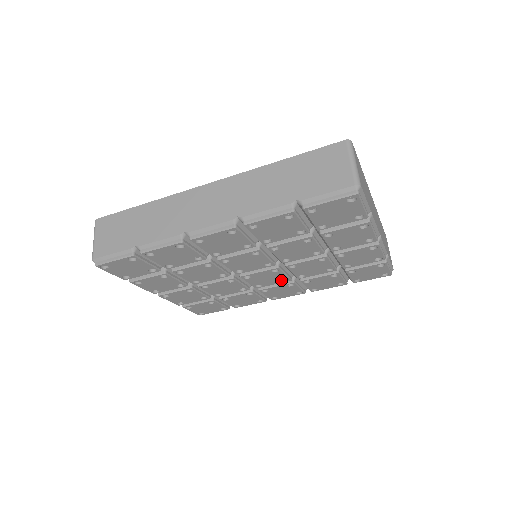
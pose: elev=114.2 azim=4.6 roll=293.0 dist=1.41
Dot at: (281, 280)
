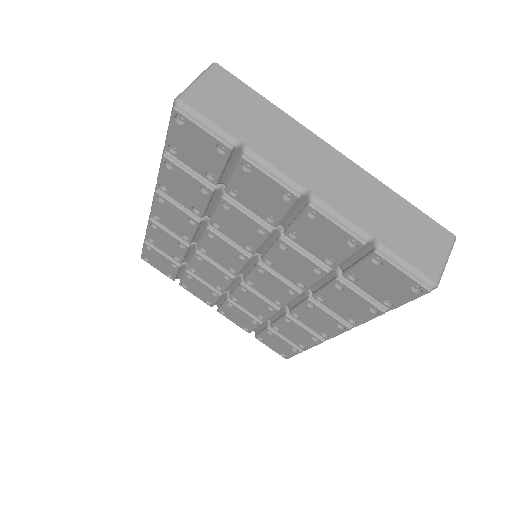
Dot at: (289, 292)
